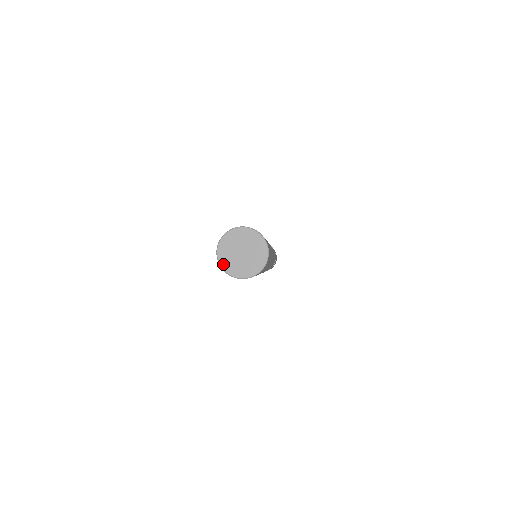
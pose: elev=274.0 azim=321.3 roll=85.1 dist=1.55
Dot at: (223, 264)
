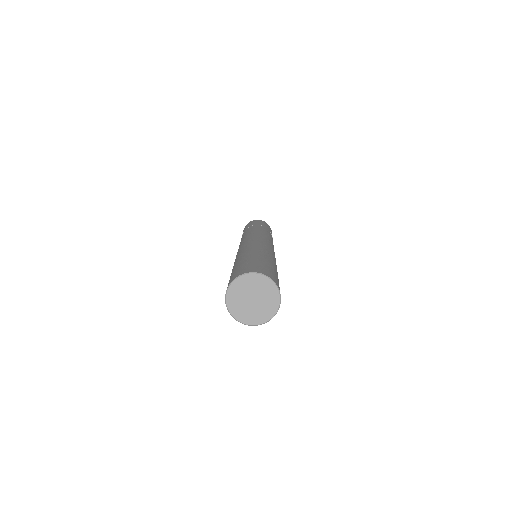
Dot at: (250, 322)
